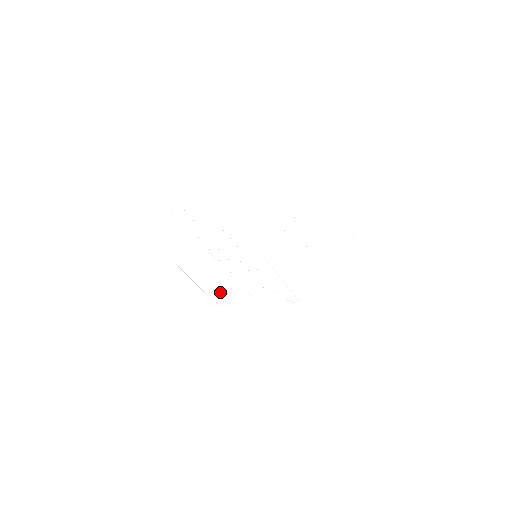
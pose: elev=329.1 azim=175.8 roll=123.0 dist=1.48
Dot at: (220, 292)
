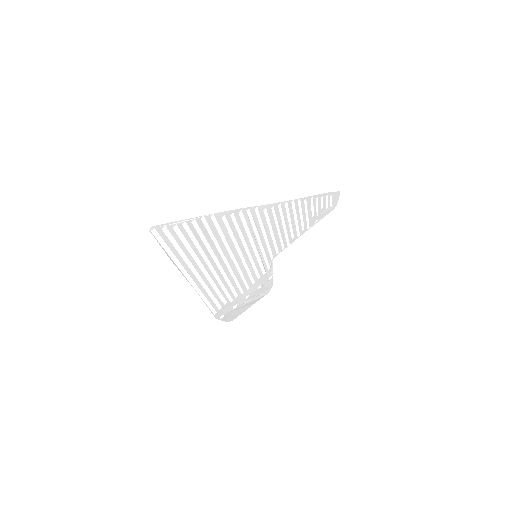
Dot at: (218, 299)
